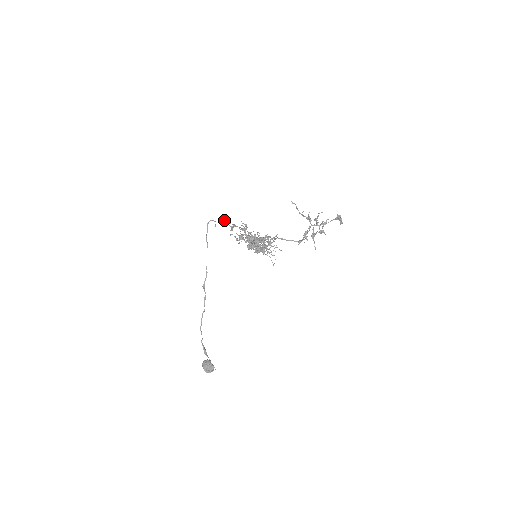
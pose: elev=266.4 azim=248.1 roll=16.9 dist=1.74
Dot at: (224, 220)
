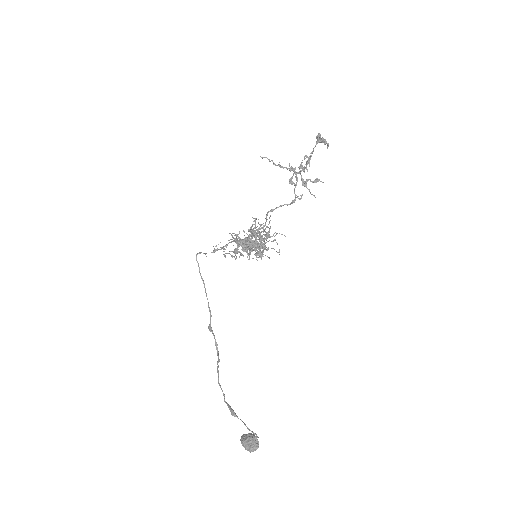
Dot at: (216, 249)
